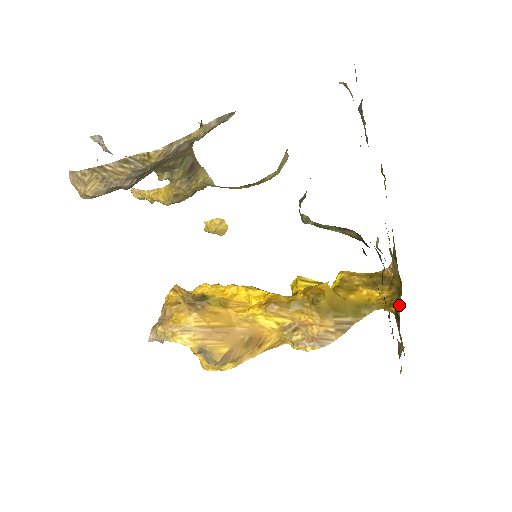
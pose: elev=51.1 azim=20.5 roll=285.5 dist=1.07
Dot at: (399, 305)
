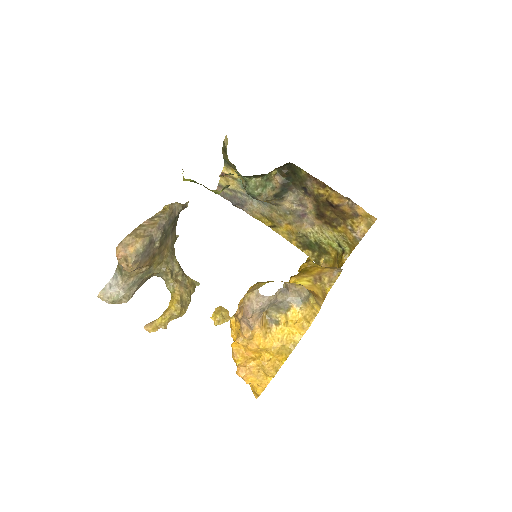
Dot at: (342, 249)
